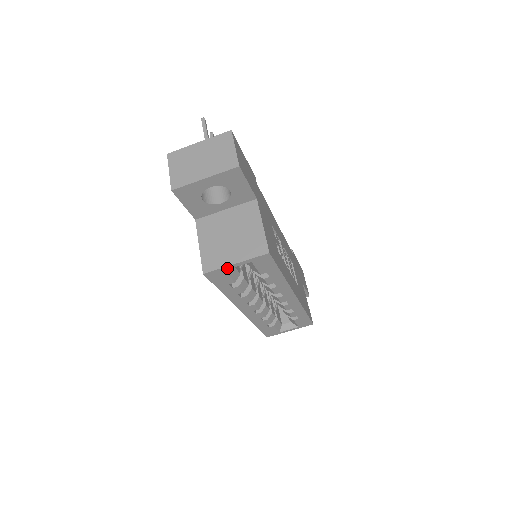
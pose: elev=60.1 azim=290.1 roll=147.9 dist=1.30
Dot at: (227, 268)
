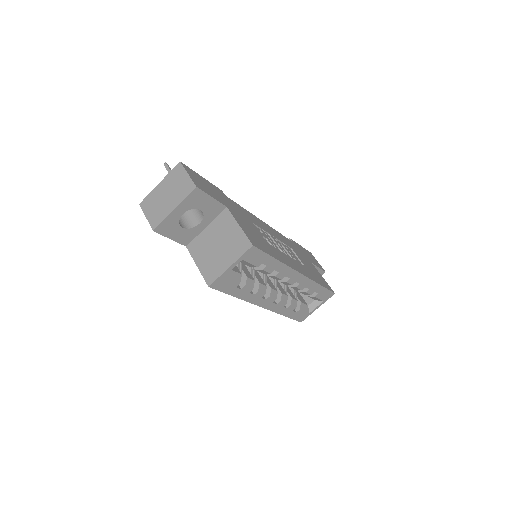
Dot at: (225, 273)
